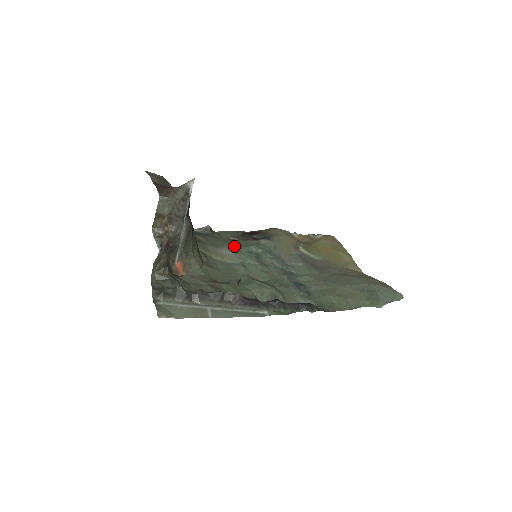
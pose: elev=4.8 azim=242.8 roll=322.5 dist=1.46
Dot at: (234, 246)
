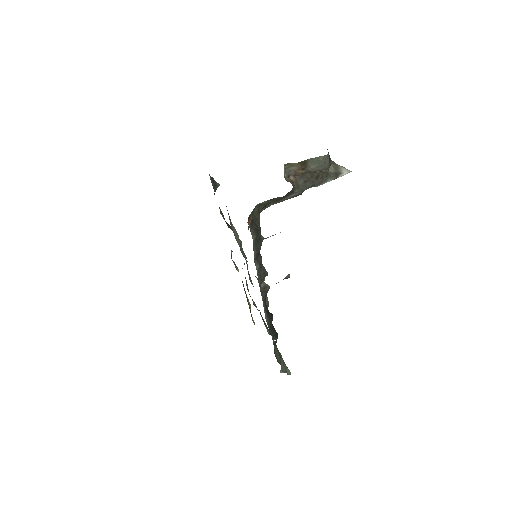
Dot at: occluded
